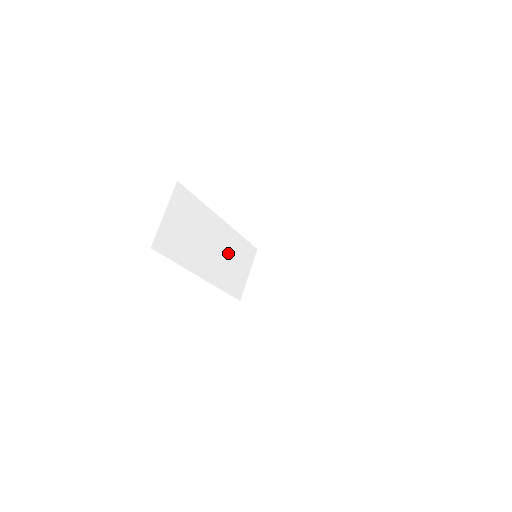
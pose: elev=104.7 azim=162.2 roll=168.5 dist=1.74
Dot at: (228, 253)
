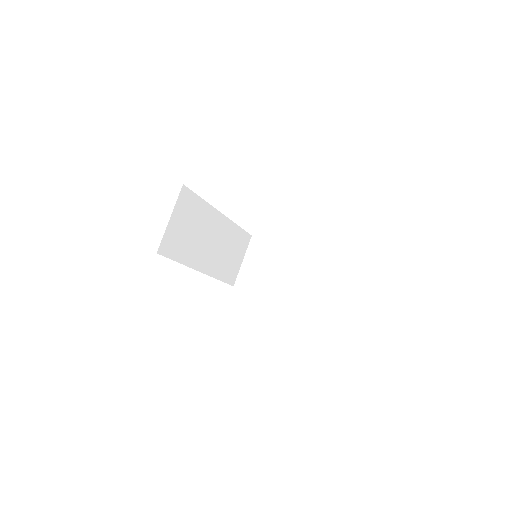
Dot at: (225, 244)
